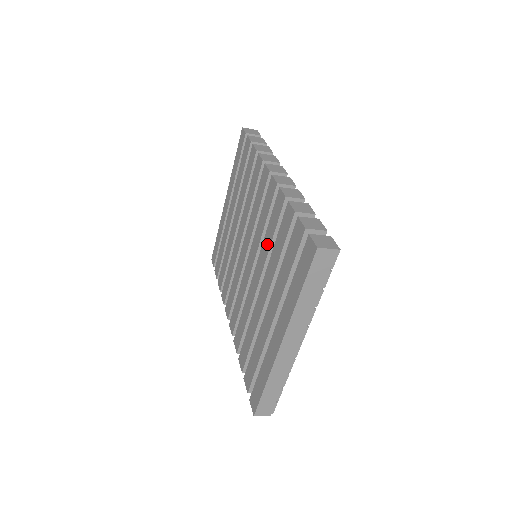
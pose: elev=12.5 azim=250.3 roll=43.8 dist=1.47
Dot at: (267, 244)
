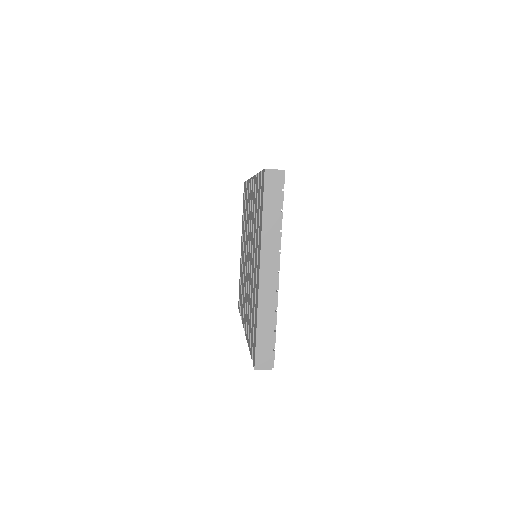
Dot at: occluded
